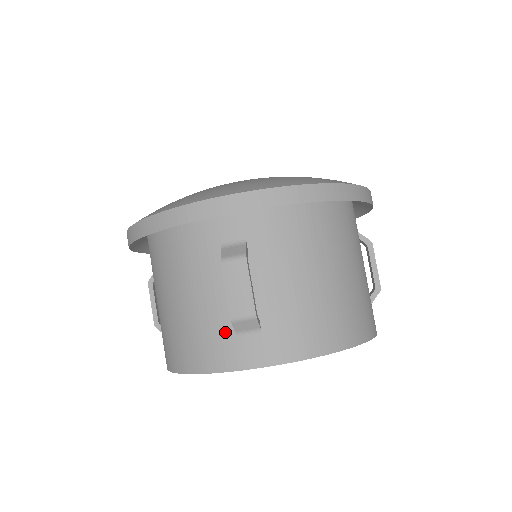
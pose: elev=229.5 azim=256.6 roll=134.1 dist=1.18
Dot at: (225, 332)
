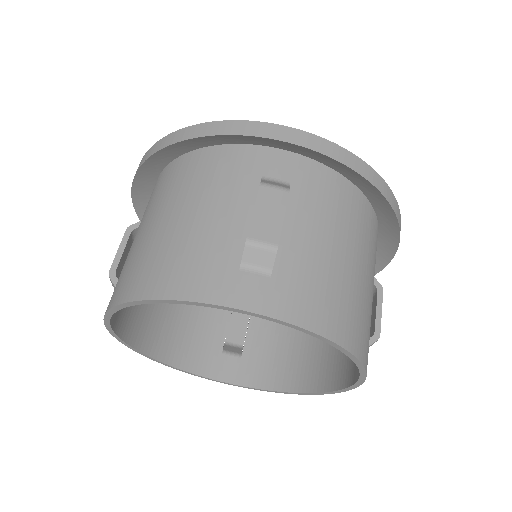
Dot at: (227, 260)
